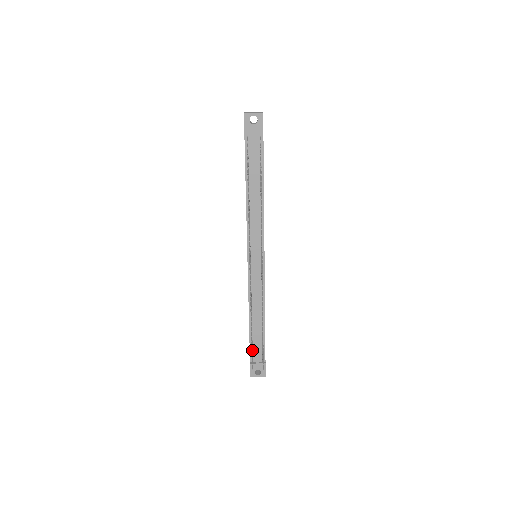
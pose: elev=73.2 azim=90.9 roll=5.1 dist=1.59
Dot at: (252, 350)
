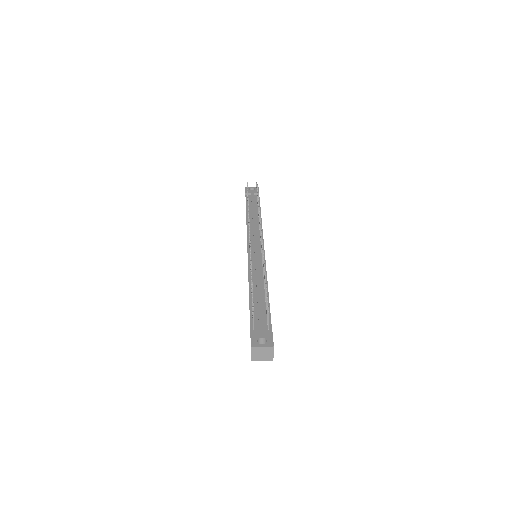
Dot at: occluded
